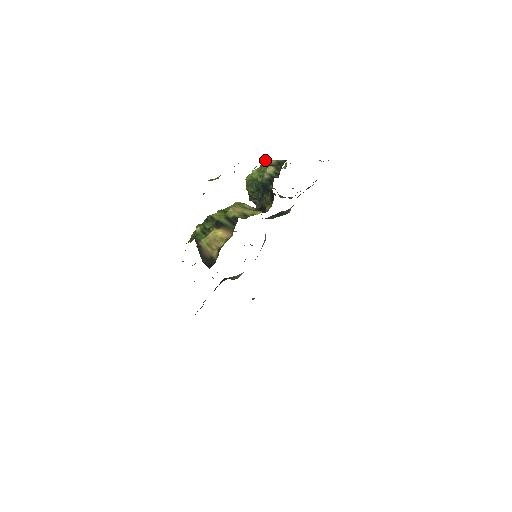
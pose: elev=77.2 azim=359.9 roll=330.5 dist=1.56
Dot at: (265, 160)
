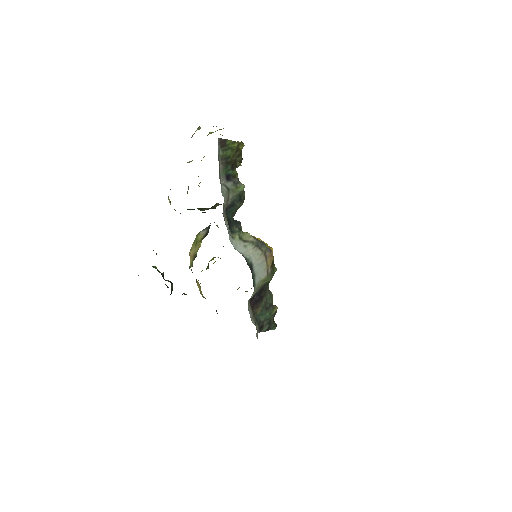
Dot at: occluded
